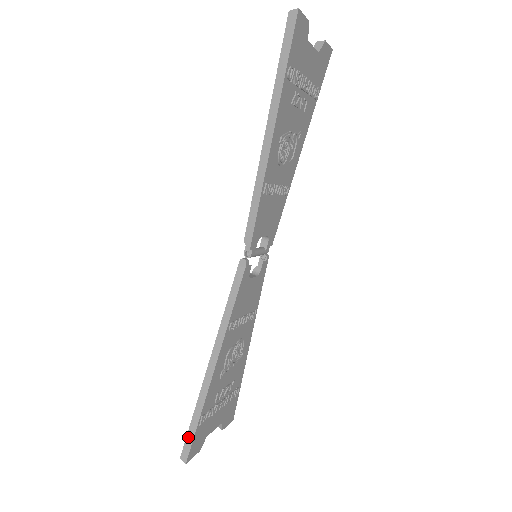
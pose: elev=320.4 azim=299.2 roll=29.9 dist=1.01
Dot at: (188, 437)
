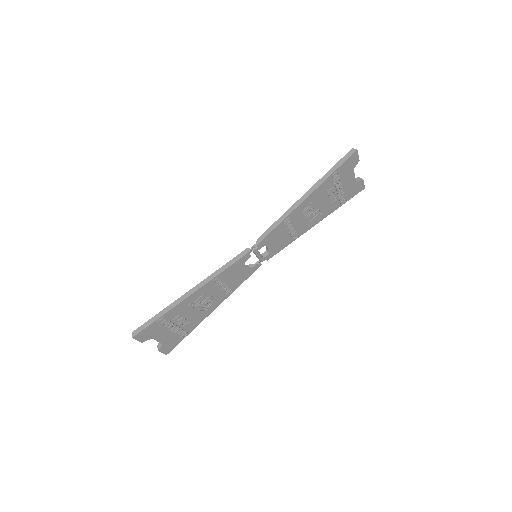
Dot at: (146, 323)
